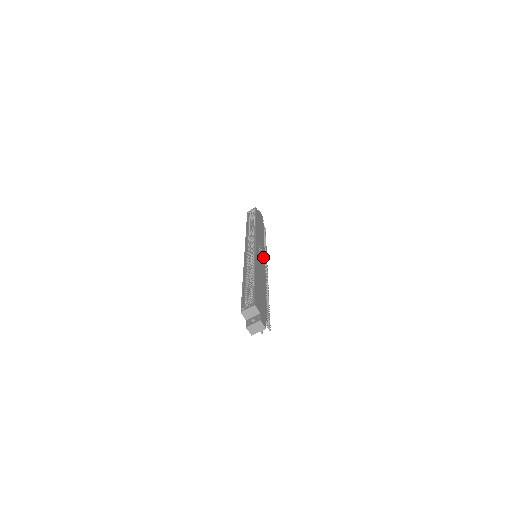
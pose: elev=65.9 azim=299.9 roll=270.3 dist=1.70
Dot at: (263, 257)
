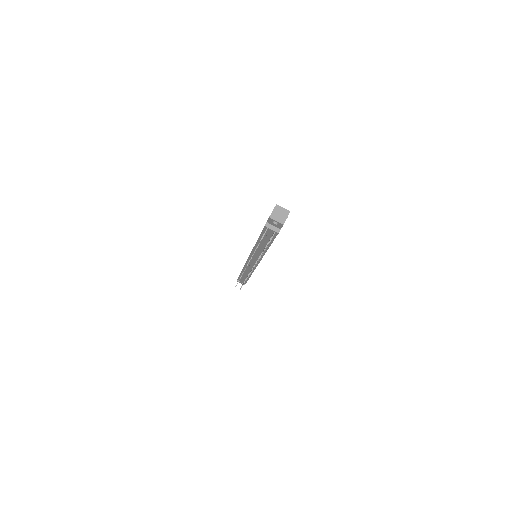
Dot at: occluded
